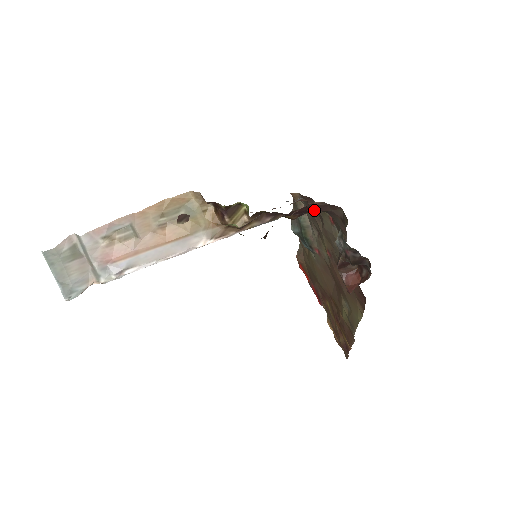
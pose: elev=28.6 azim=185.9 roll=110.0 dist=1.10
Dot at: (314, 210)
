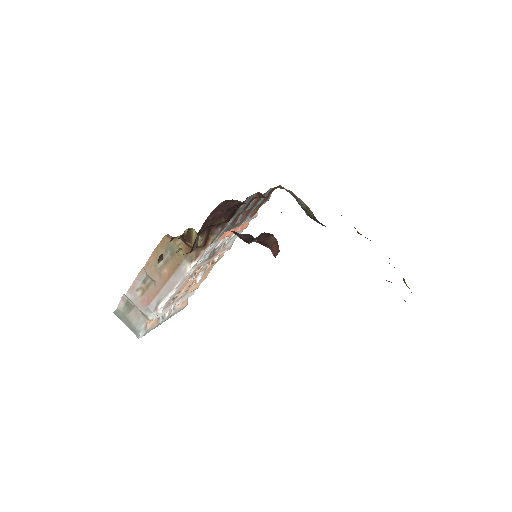
Dot at: (228, 209)
